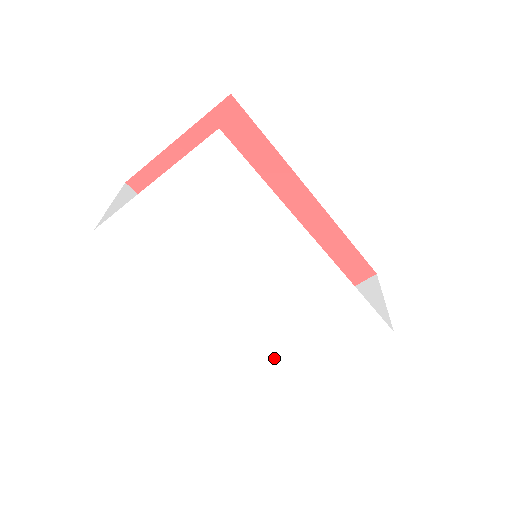
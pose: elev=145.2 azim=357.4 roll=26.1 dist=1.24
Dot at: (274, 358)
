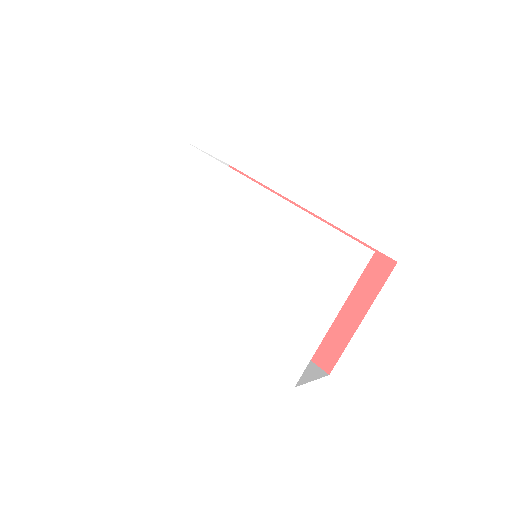
Dot at: (276, 336)
